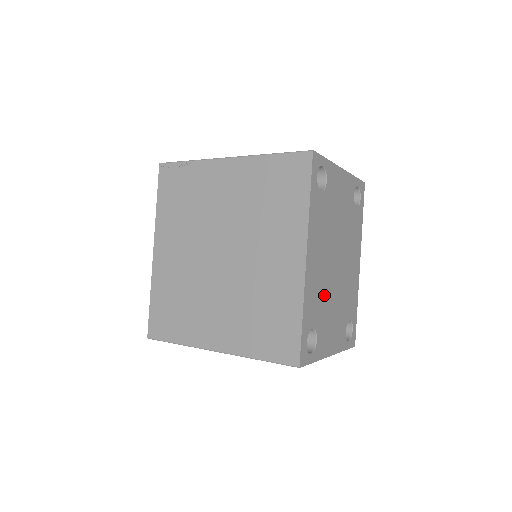
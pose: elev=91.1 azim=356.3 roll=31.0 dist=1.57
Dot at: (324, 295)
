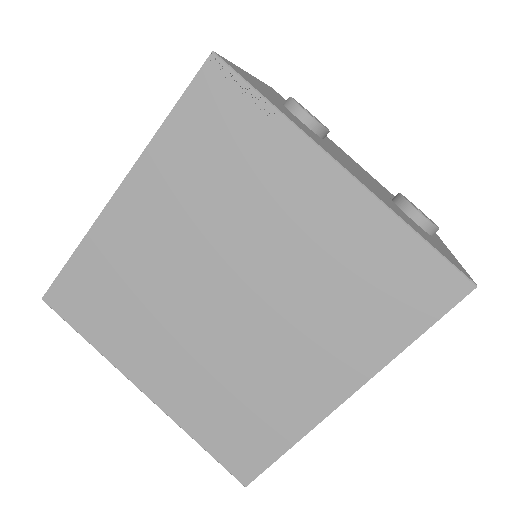
Dot at: occluded
